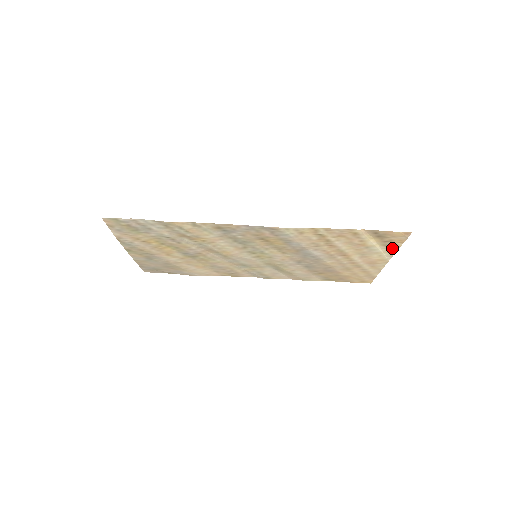
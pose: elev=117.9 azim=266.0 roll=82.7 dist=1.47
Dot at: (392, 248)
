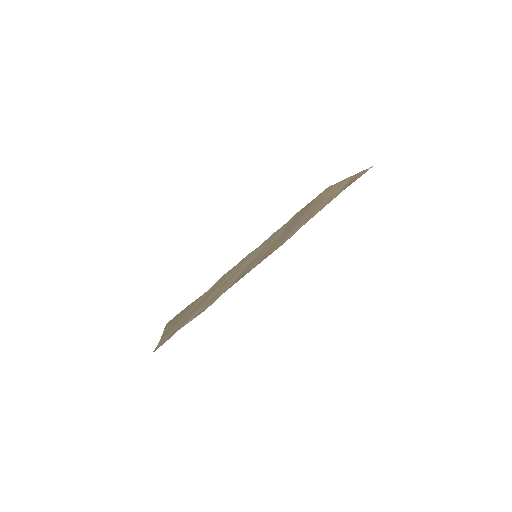
Dot at: (354, 176)
